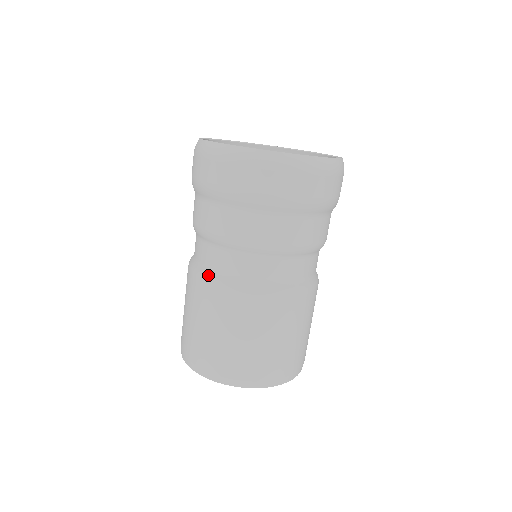
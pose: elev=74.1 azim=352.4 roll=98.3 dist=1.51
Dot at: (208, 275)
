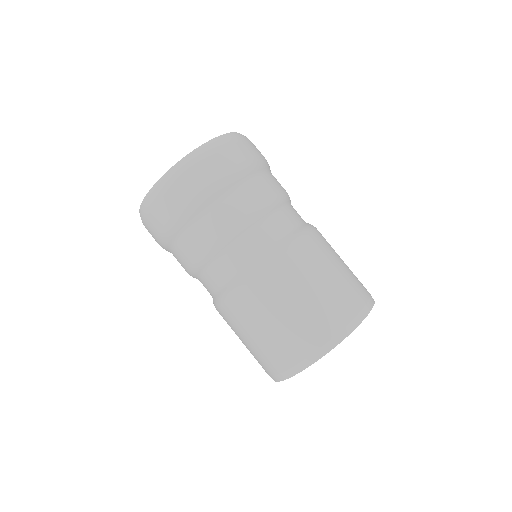
Dot at: (223, 293)
